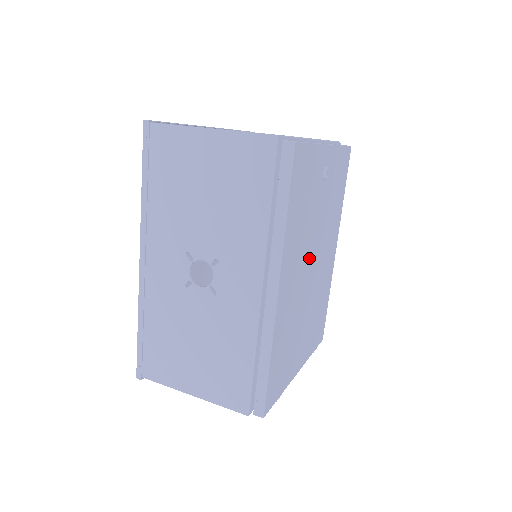
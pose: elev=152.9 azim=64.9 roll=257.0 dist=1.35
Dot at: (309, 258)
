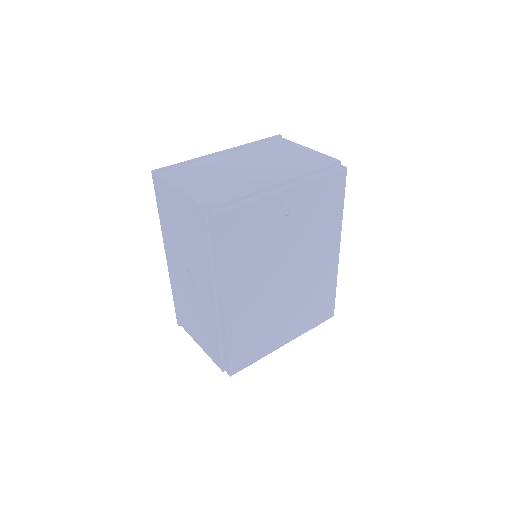
Dot at: (277, 272)
